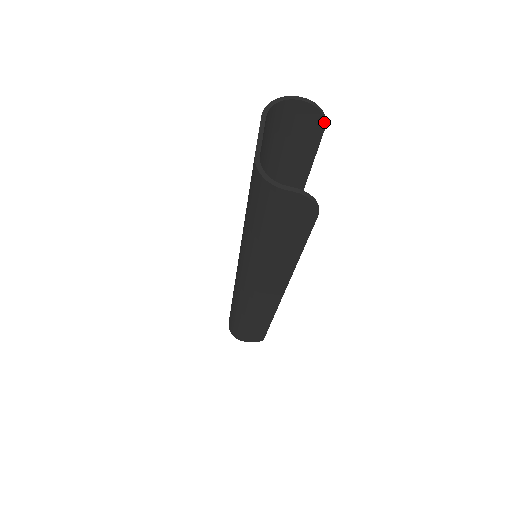
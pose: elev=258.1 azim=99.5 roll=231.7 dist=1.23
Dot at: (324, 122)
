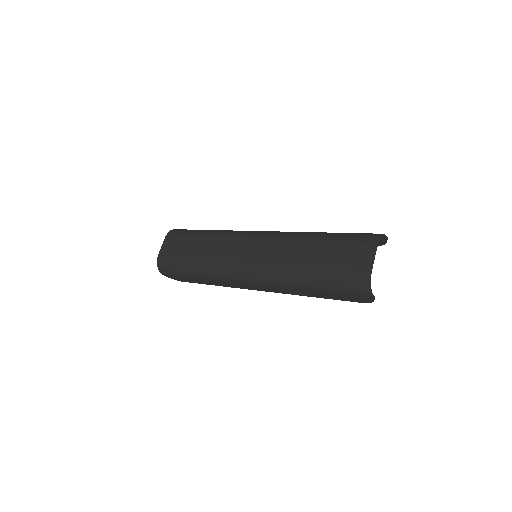
Dot at: occluded
